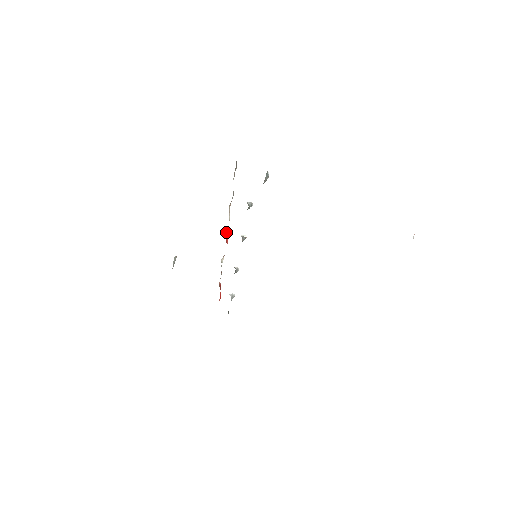
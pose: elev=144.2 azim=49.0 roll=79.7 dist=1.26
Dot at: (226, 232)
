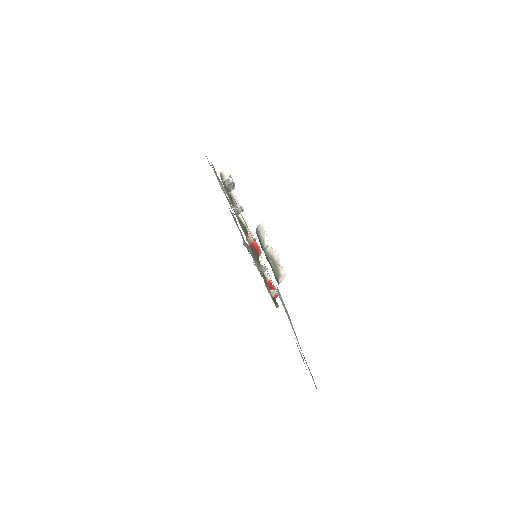
Dot at: (249, 234)
